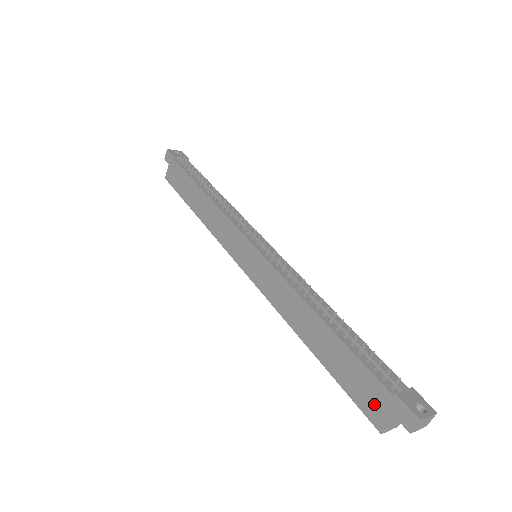
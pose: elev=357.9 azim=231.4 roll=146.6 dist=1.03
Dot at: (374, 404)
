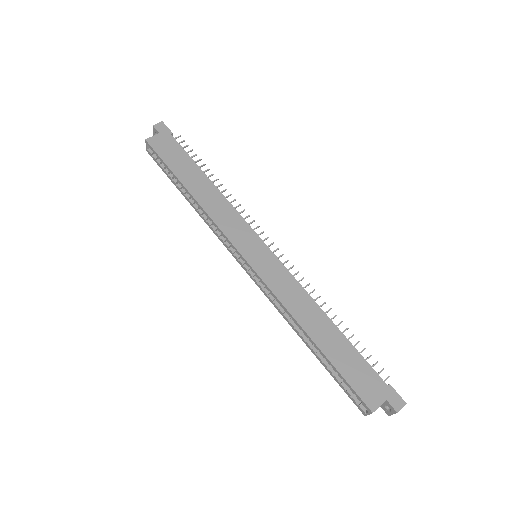
Dot at: (371, 390)
